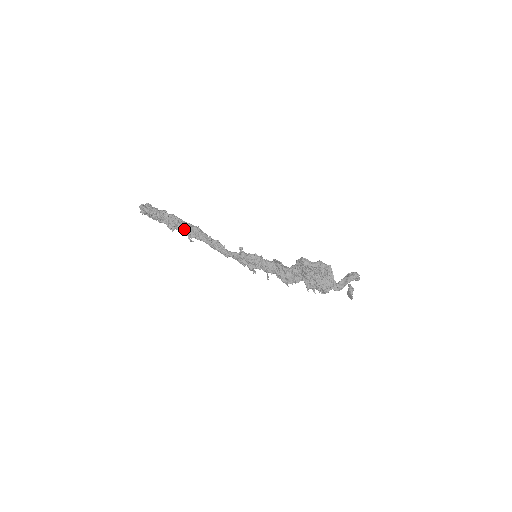
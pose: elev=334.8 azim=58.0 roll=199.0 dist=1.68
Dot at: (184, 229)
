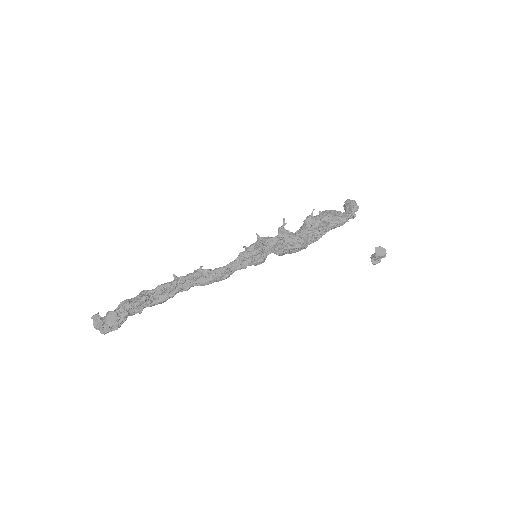
Dot at: (160, 285)
